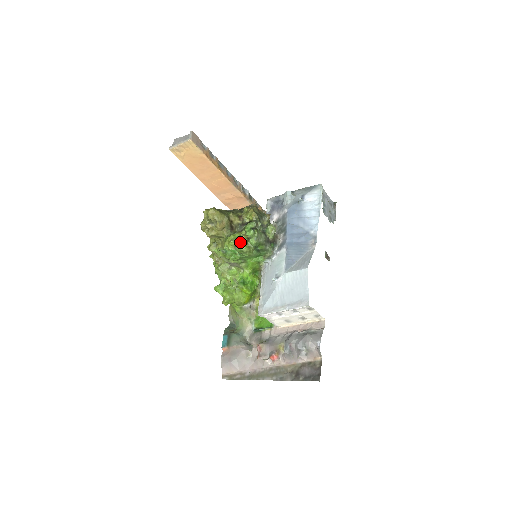
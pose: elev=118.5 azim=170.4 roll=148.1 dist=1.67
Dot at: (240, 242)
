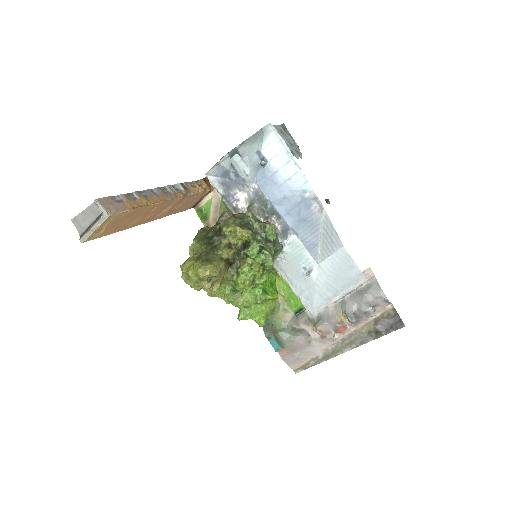
Dot at: (257, 275)
